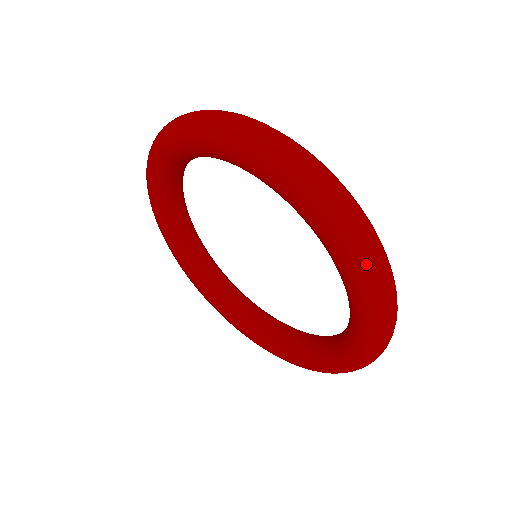
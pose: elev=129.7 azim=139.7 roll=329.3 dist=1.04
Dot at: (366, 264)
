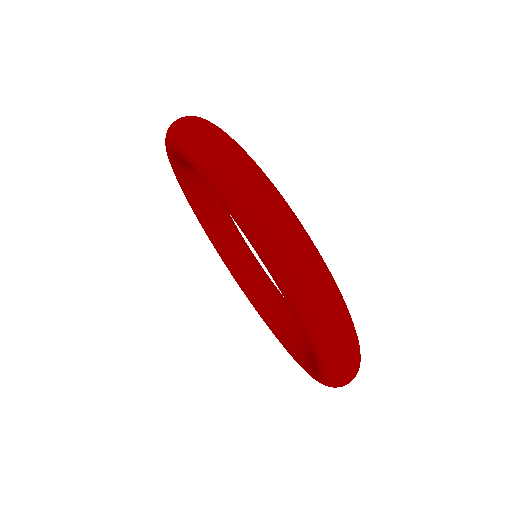
Dot at: (338, 382)
